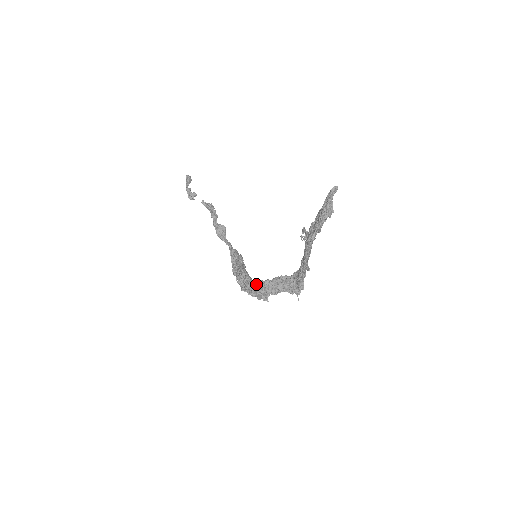
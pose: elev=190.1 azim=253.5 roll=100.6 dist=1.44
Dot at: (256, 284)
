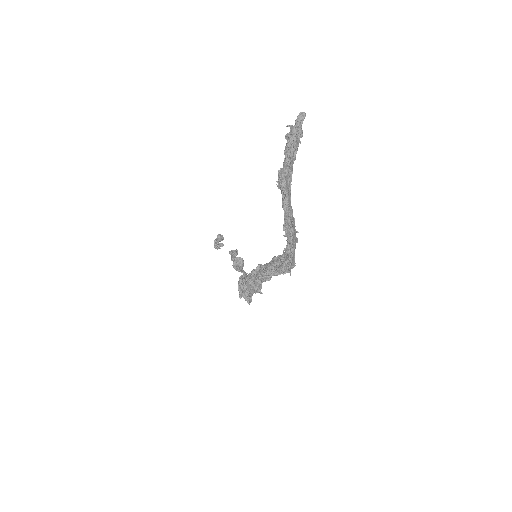
Dot at: (248, 275)
